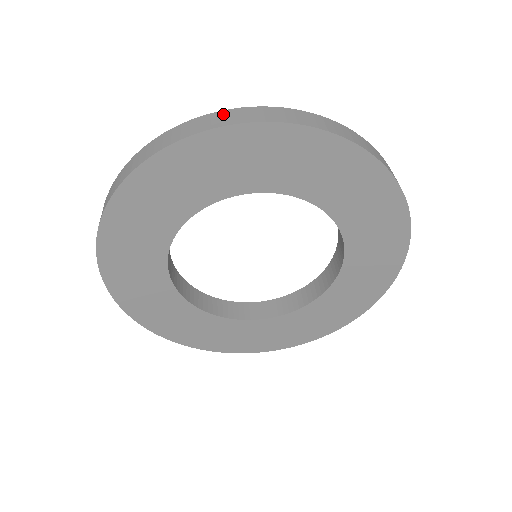
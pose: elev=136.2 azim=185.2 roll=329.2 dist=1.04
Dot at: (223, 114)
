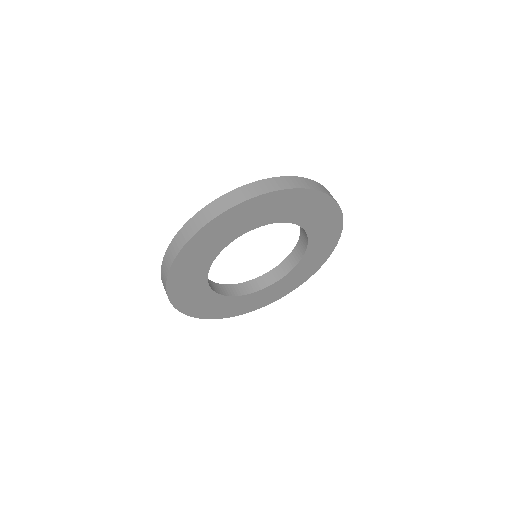
Dot at: (176, 240)
